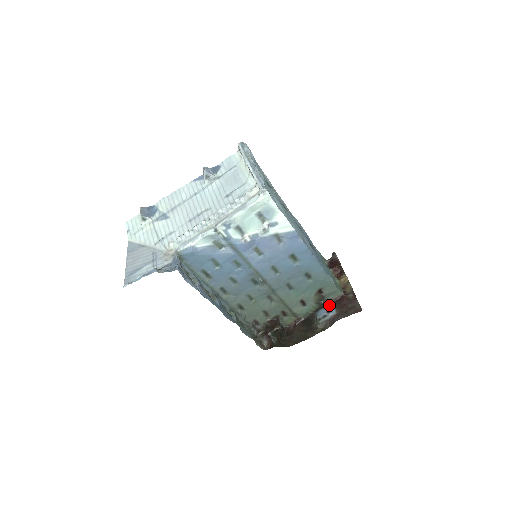
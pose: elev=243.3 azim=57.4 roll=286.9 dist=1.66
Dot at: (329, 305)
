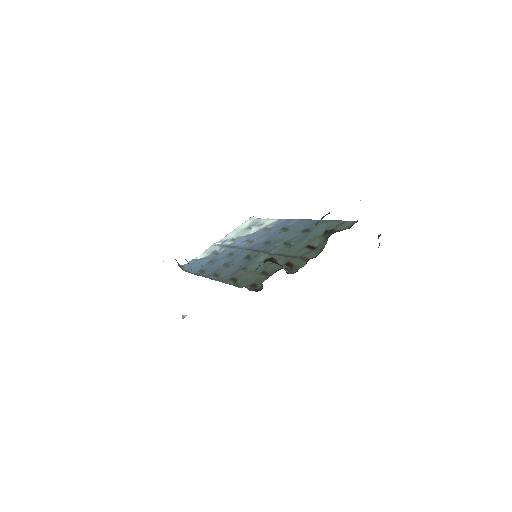
Dot at: occluded
